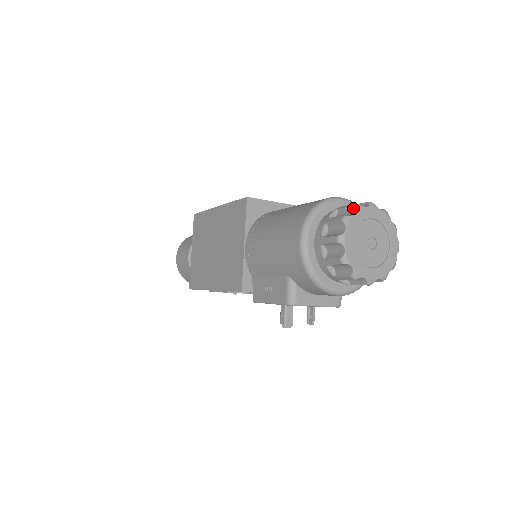
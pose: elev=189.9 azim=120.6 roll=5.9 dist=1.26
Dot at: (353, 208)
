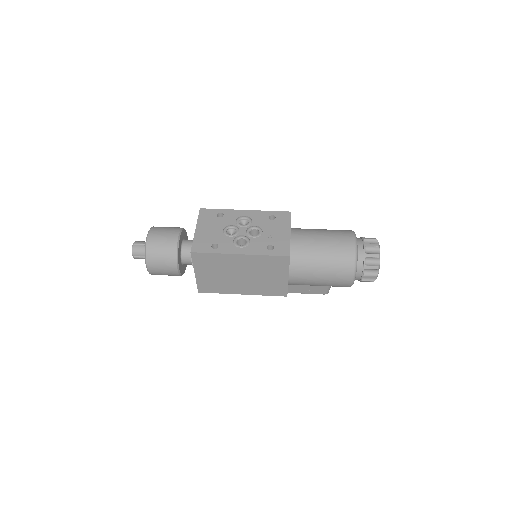
Dot at: (379, 258)
